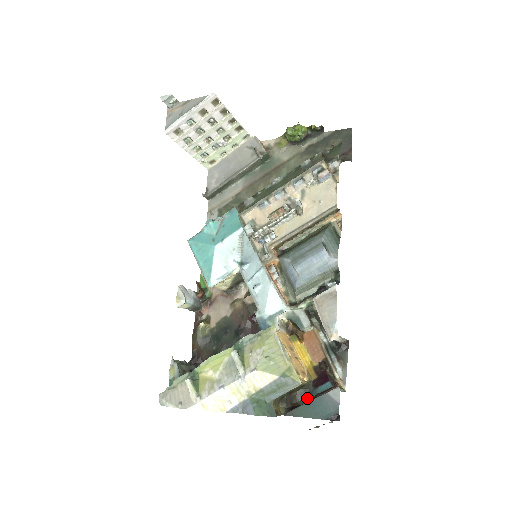
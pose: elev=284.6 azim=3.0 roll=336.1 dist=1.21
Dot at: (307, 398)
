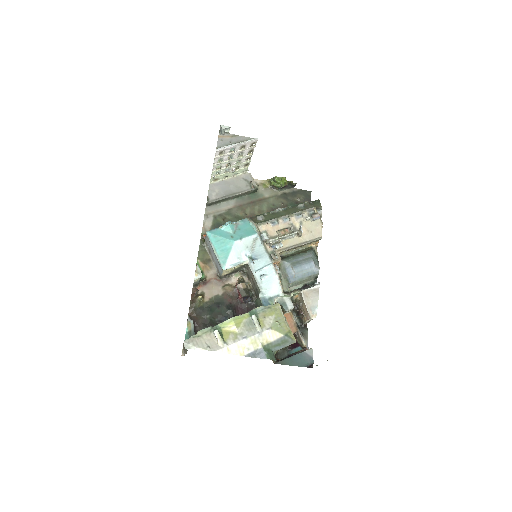
Dot at: (285, 356)
